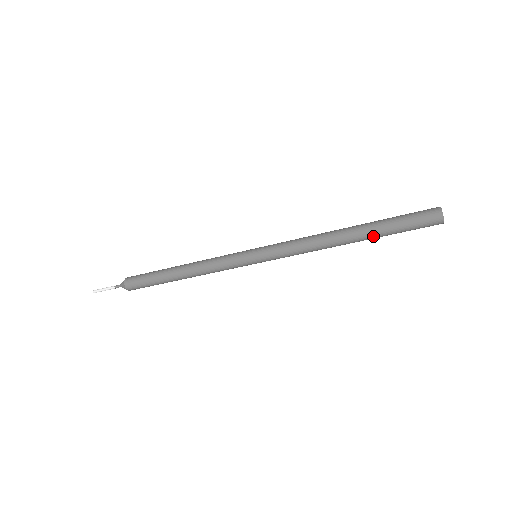
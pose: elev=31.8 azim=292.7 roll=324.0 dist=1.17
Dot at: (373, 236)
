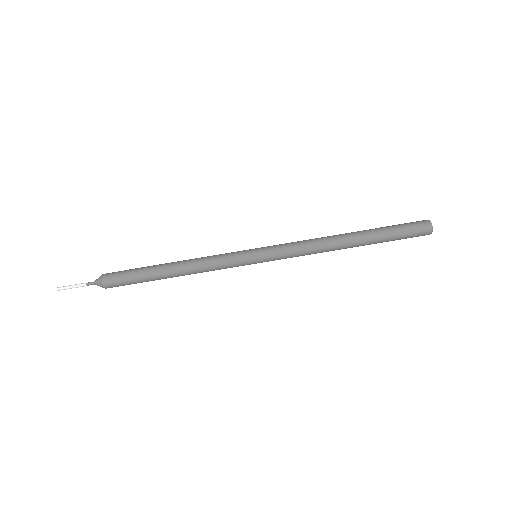
Dot at: (371, 234)
